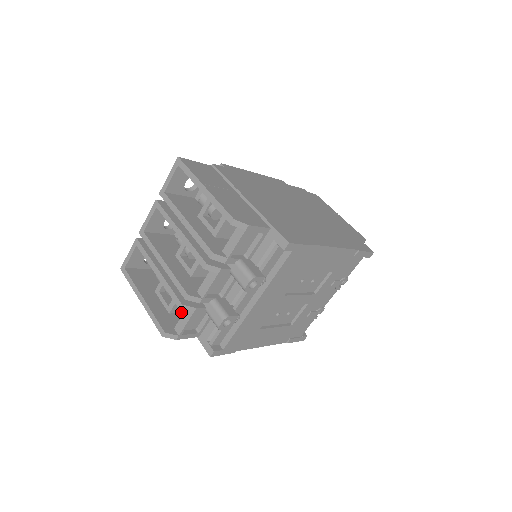
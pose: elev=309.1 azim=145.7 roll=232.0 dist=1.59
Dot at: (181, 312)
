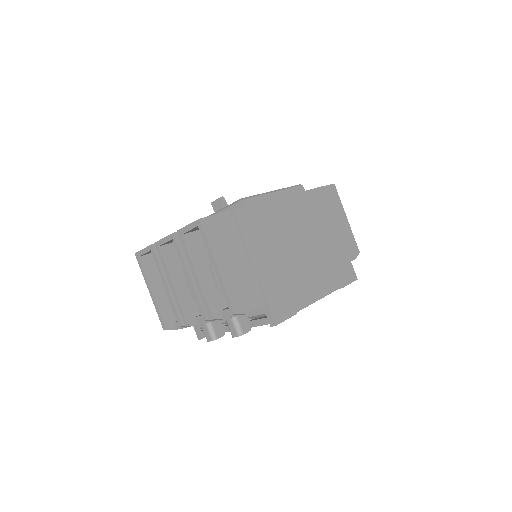
Dot at: occluded
